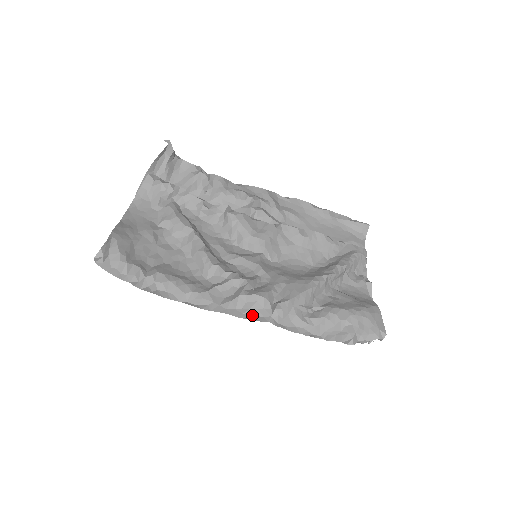
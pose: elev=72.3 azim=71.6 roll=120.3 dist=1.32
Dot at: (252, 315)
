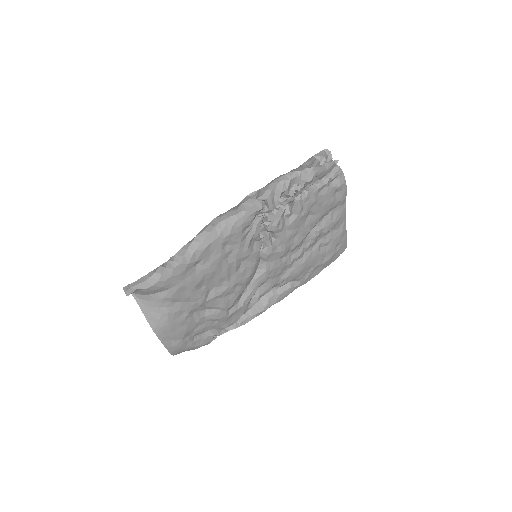
Dot at: (241, 205)
